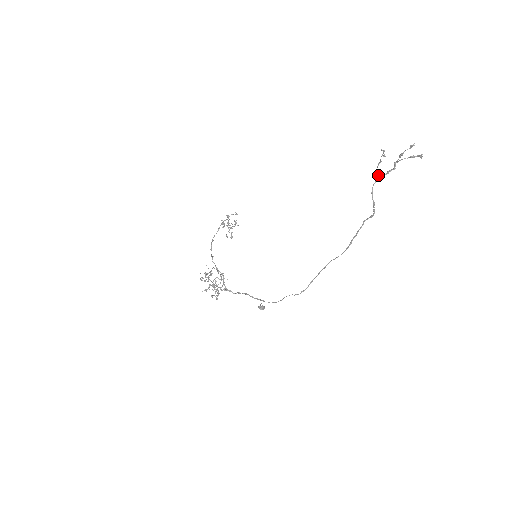
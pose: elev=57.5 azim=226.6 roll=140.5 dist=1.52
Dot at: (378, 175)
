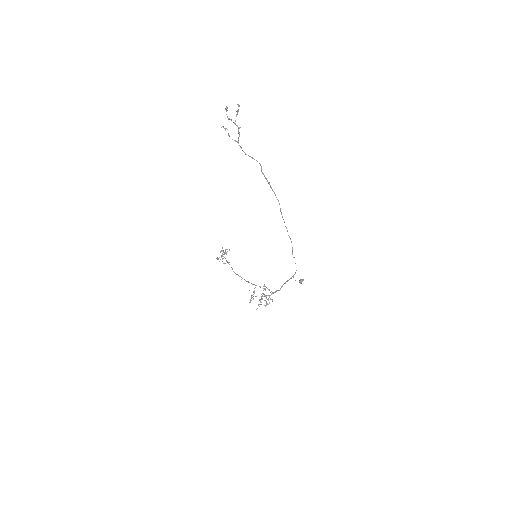
Dot at: (236, 141)
